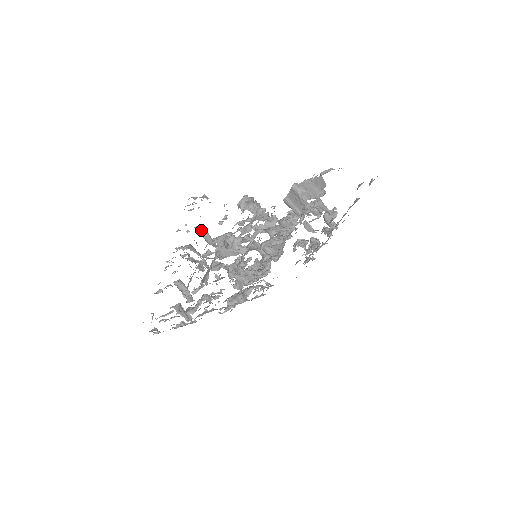
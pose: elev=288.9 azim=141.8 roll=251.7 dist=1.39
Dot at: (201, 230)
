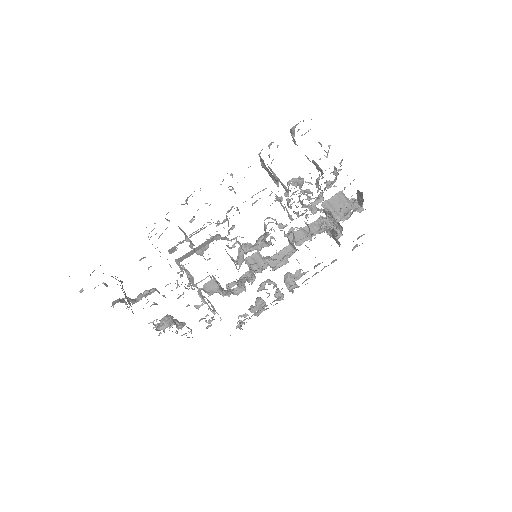
Dot at: occluded
